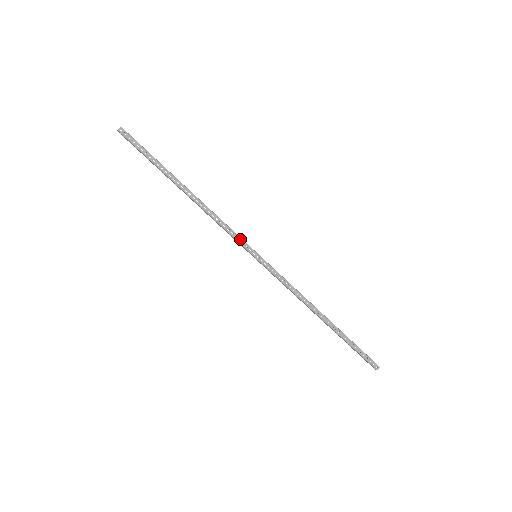
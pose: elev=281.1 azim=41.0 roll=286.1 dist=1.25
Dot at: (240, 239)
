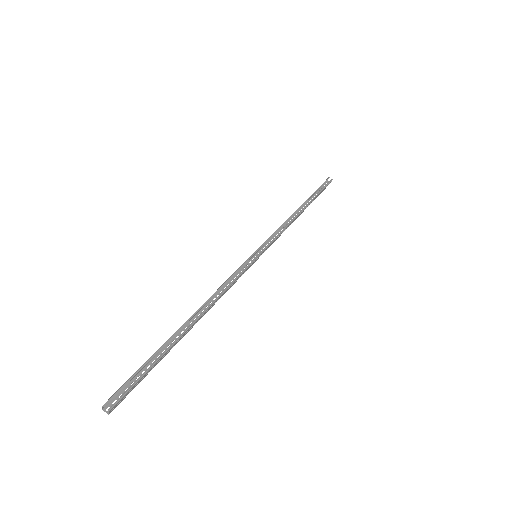
Dot at: (245, 271)
